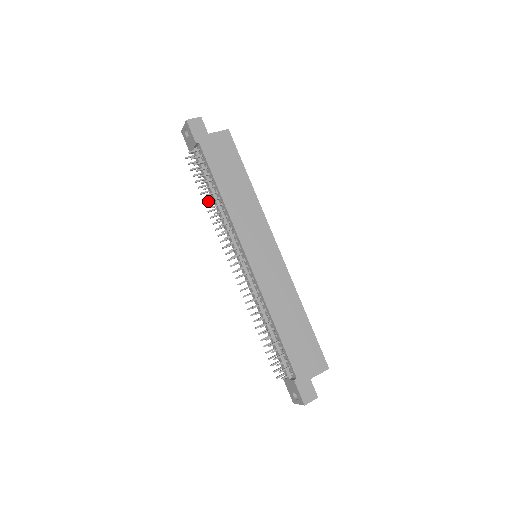
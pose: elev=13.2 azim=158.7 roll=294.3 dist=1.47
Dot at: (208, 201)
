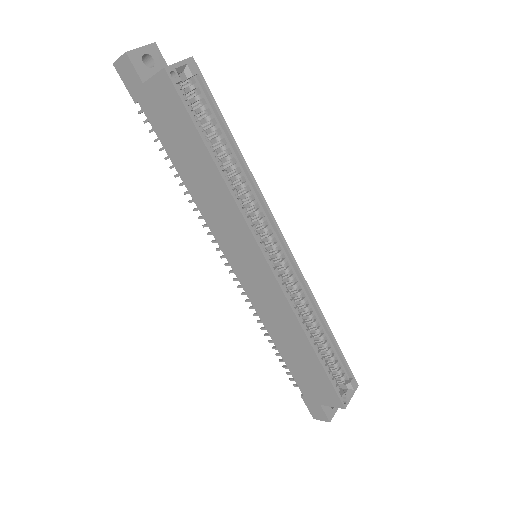
Dot at: (179, 184)
